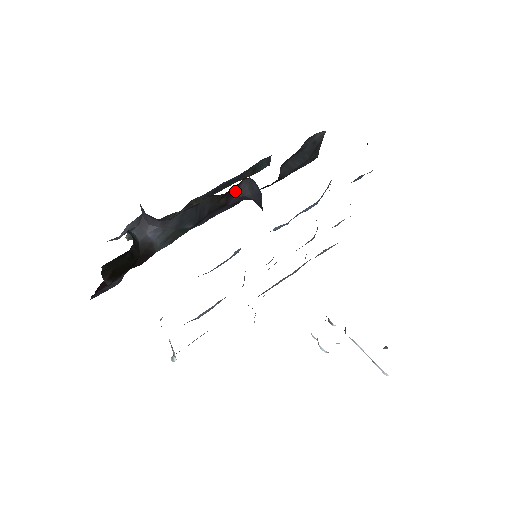
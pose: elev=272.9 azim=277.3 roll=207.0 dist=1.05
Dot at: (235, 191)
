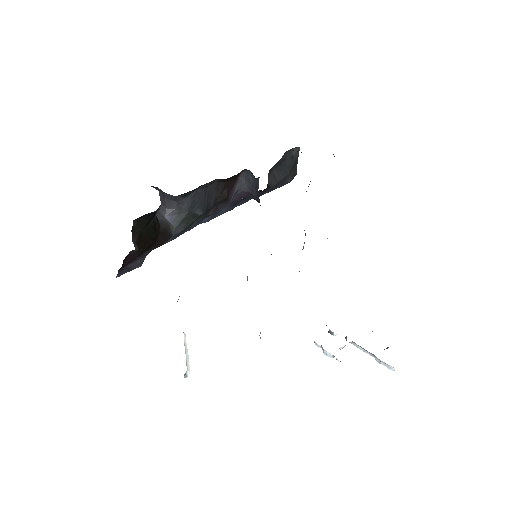
Dot at: (234, 186)
